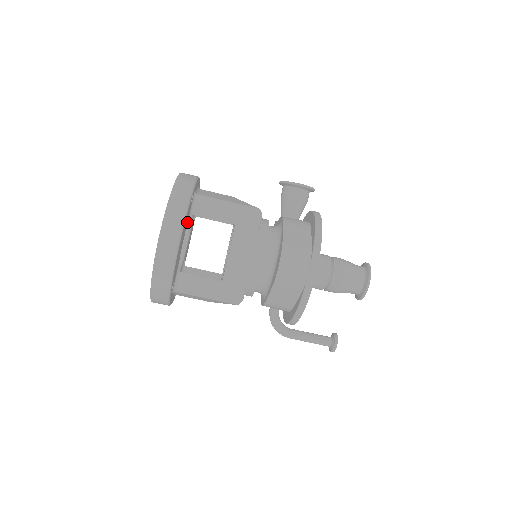
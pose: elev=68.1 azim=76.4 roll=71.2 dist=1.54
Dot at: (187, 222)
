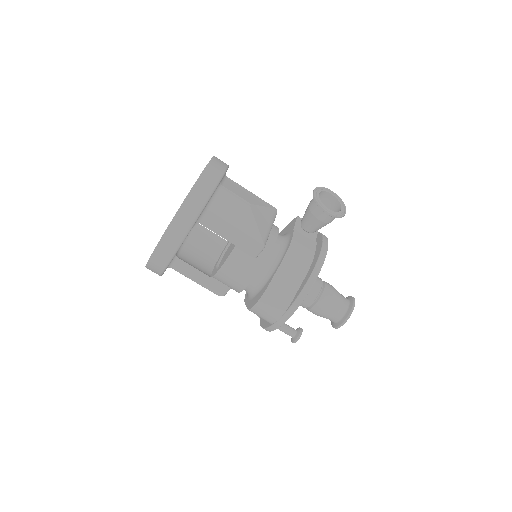
Dot at: occluded
